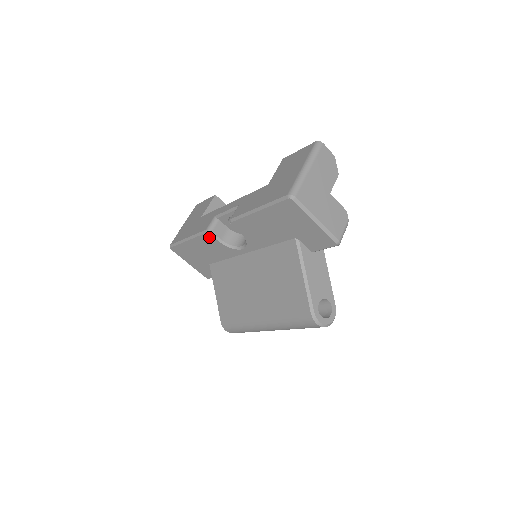
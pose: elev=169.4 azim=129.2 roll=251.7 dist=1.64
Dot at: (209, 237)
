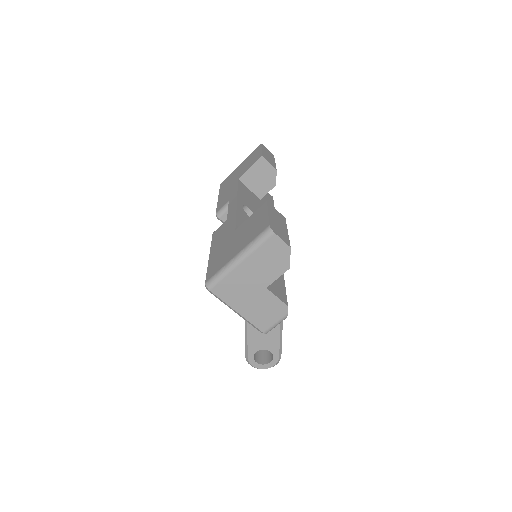
Dot at: occluded
